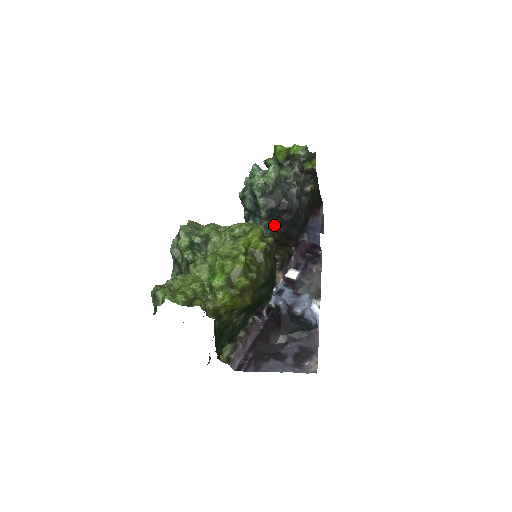
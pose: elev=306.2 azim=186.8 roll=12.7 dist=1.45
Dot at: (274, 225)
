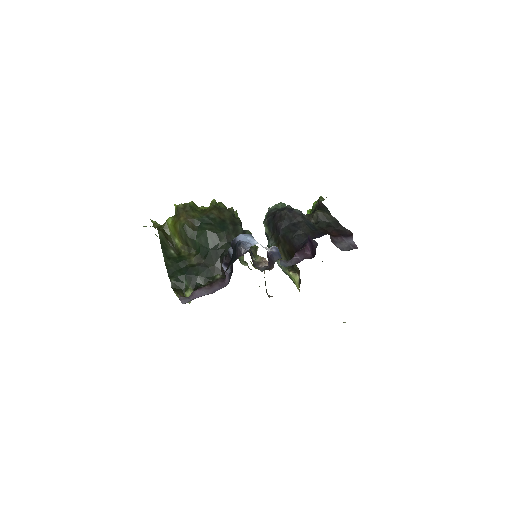
Dot at: (274, 234)
